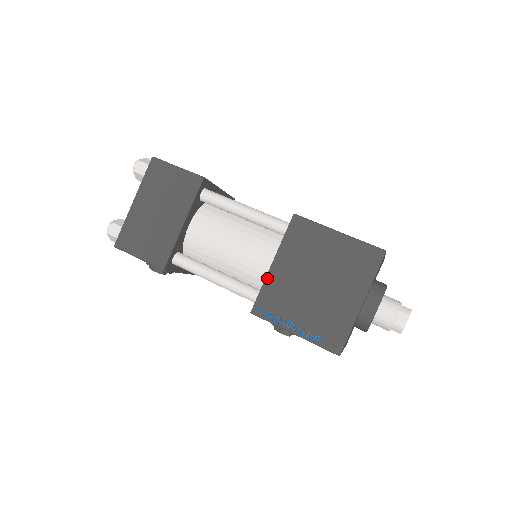
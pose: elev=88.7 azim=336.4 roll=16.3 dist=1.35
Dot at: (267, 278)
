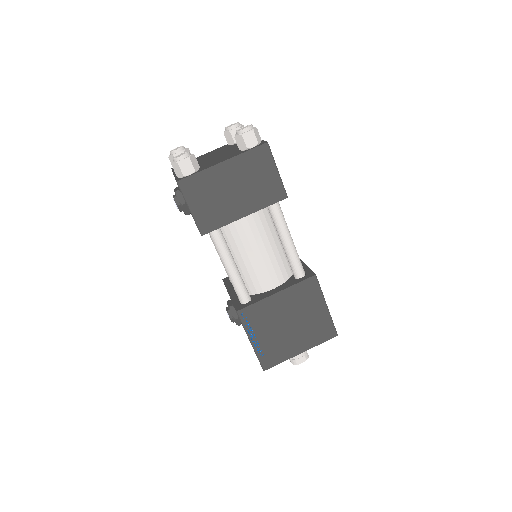
Dot at: (266, 299)
